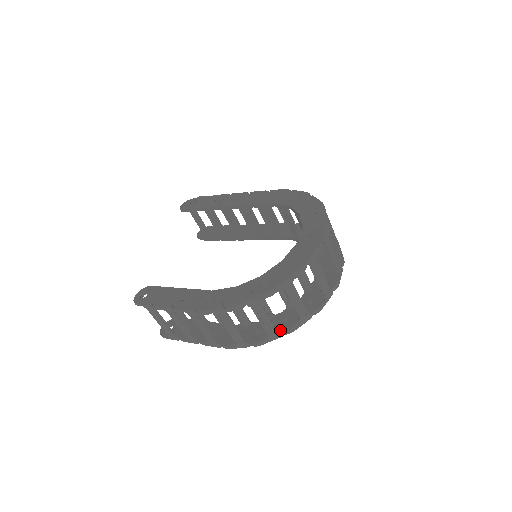
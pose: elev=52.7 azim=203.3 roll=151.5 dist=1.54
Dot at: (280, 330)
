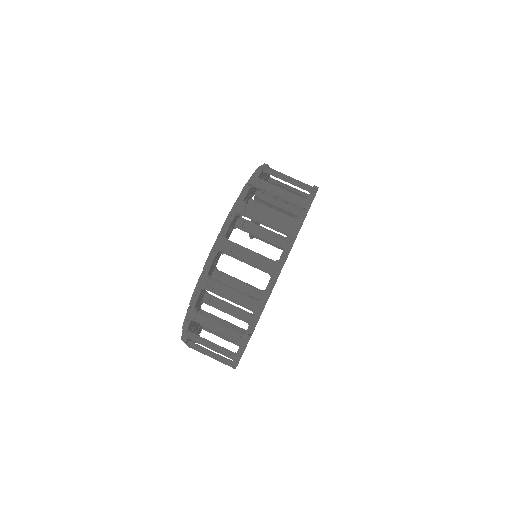
Dot at: occluded
